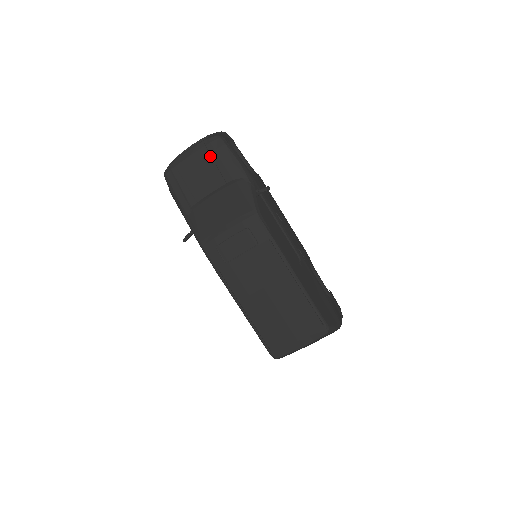
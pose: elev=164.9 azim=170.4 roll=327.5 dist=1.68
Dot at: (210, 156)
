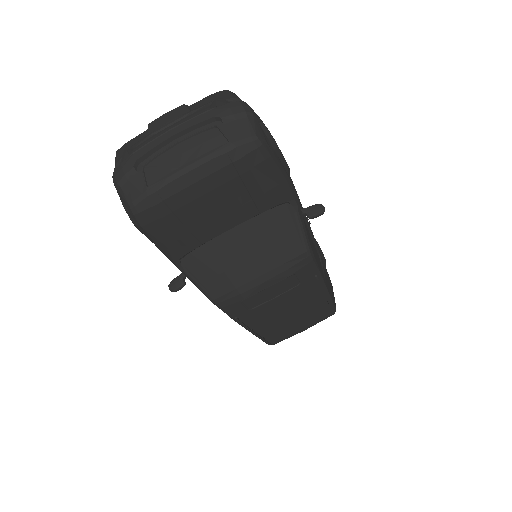
Dot at: (239, 180)
